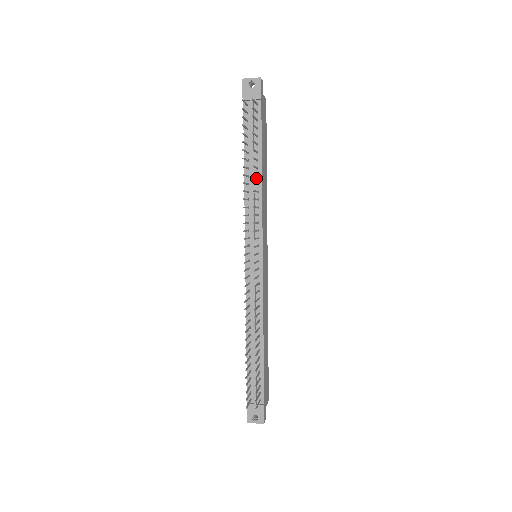
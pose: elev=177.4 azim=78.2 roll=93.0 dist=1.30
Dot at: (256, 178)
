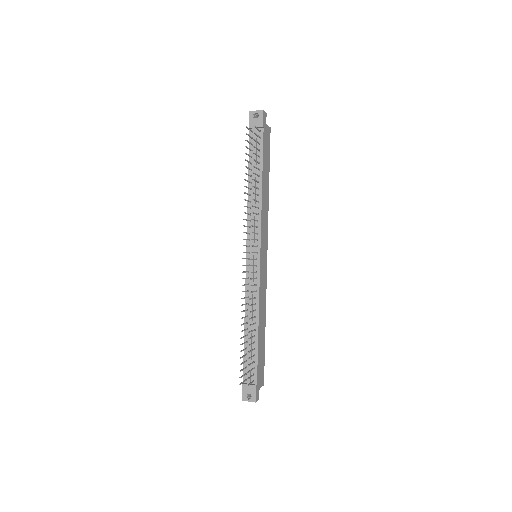
Dot at: (257, 190)
